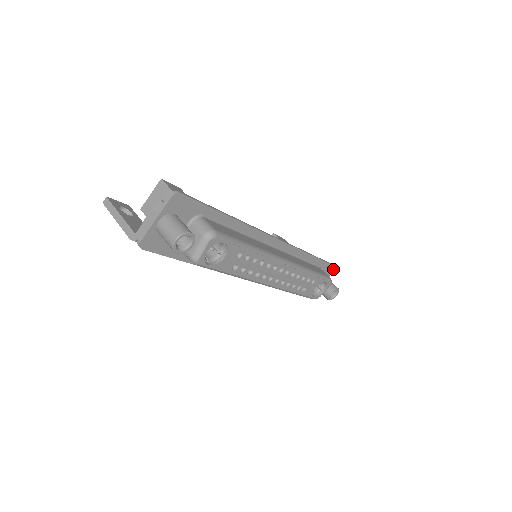
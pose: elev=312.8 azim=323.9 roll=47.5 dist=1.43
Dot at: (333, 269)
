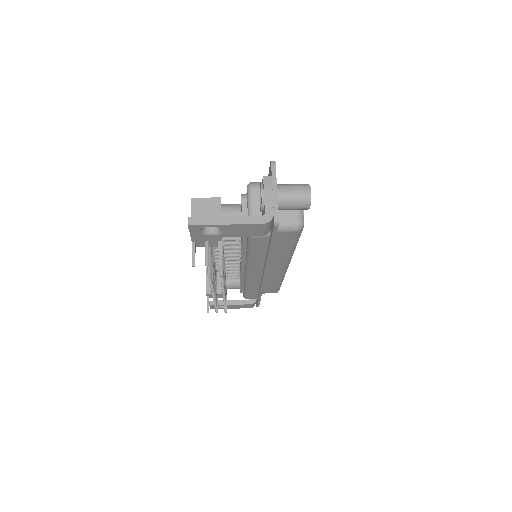
Dot at: occluded
